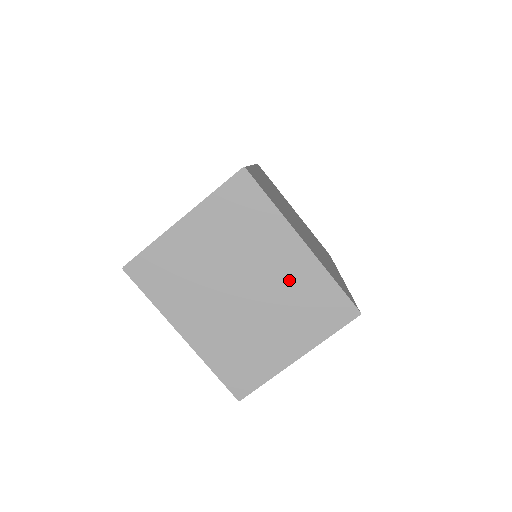
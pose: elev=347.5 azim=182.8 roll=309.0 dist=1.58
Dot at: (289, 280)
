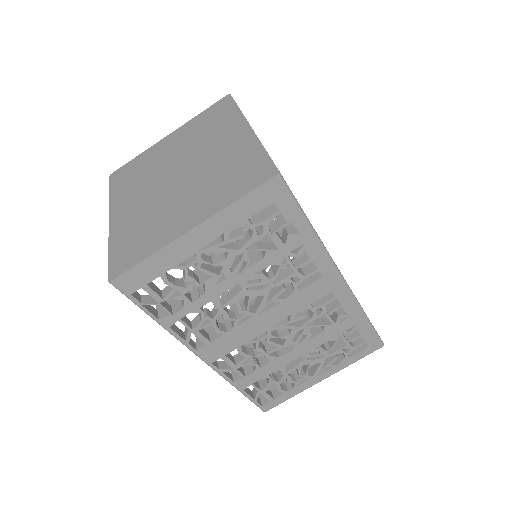
Dot at: (222, 157)
